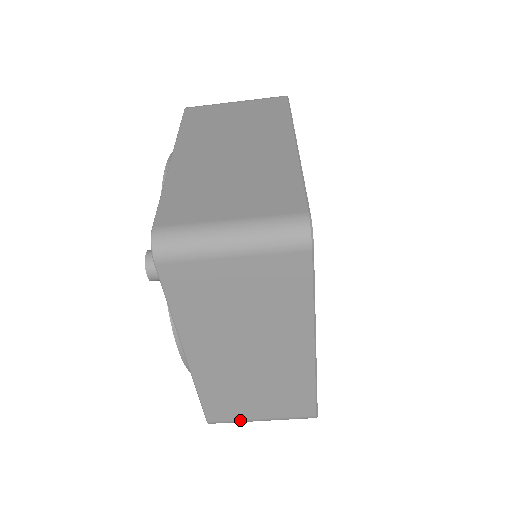
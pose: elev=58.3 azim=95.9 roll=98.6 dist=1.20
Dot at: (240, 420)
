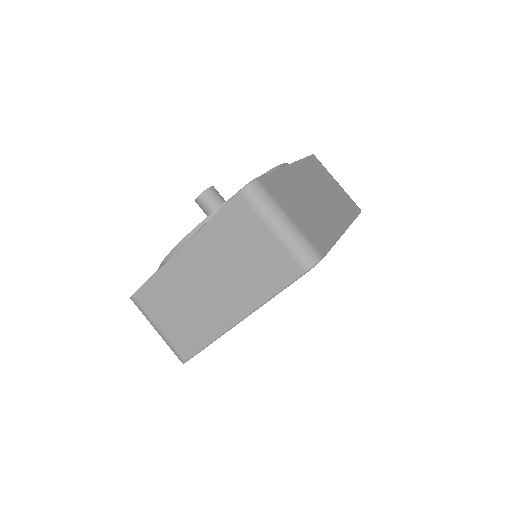
Dot at: (149, 315)
